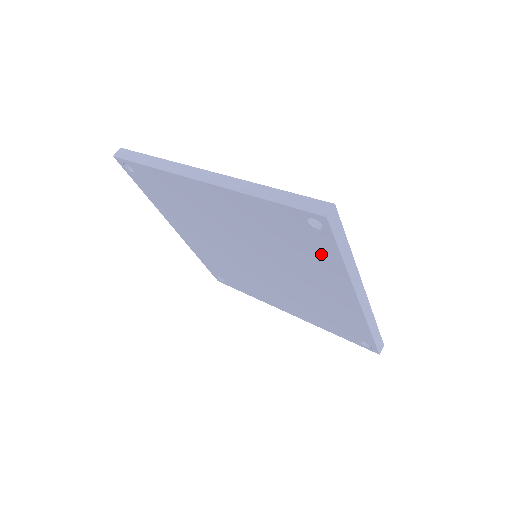
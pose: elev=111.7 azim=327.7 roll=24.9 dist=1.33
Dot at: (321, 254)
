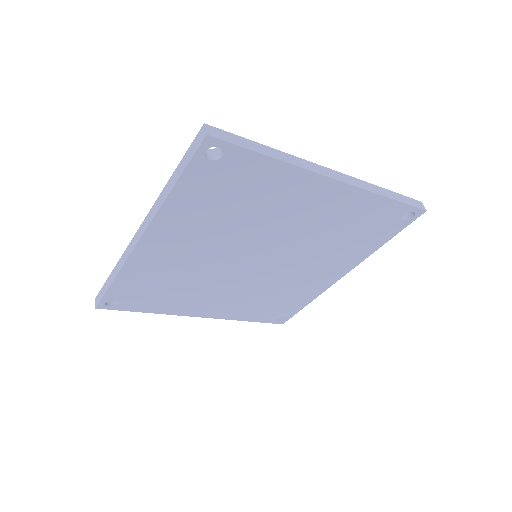
Dot at: (372, 240)
